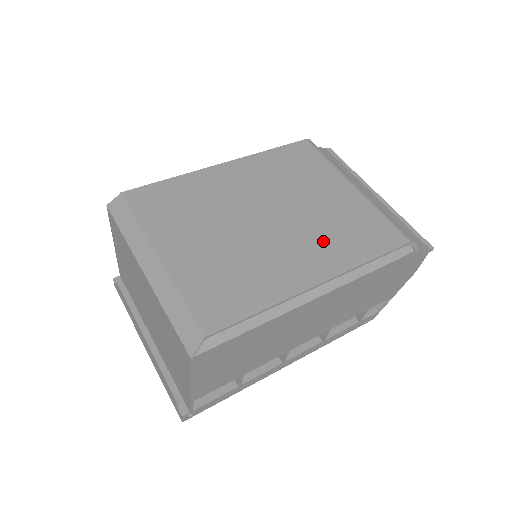
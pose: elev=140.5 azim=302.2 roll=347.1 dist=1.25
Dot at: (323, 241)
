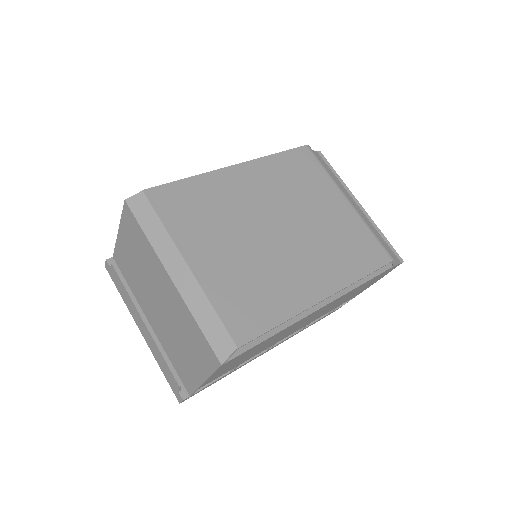
Dot at: (326, 256)
